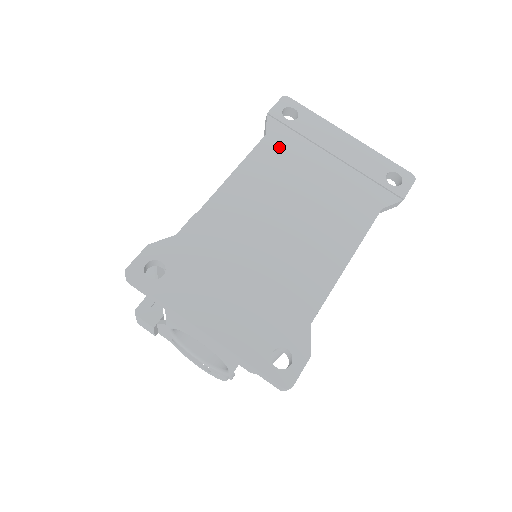
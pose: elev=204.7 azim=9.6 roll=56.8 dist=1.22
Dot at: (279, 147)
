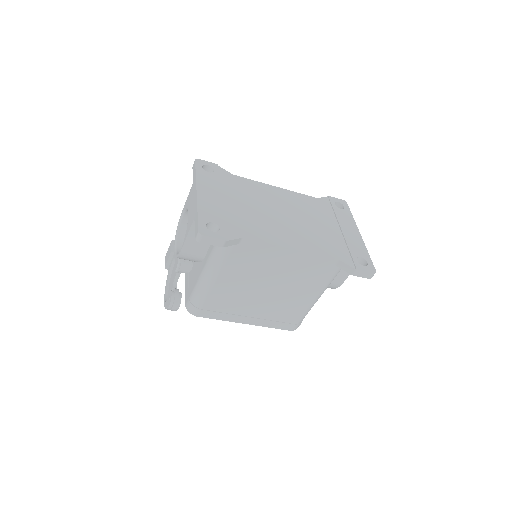
Dot at: (317, 205)
